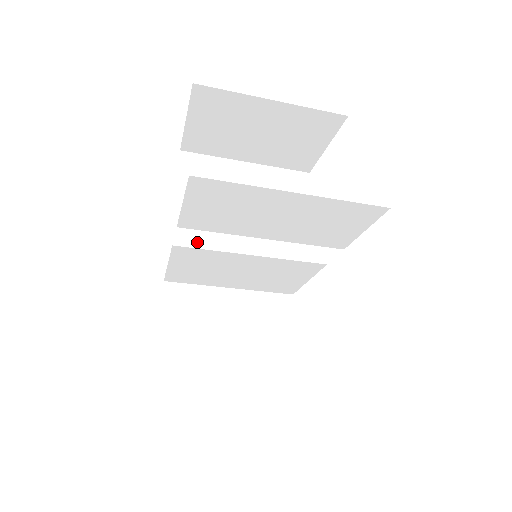
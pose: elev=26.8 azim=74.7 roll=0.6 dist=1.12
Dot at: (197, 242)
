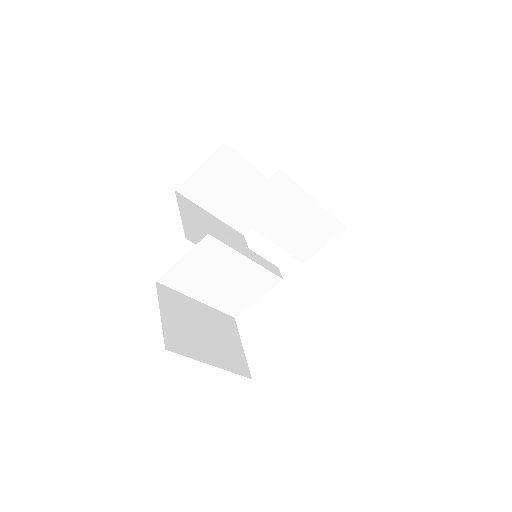
Dot at: (220, 238)
